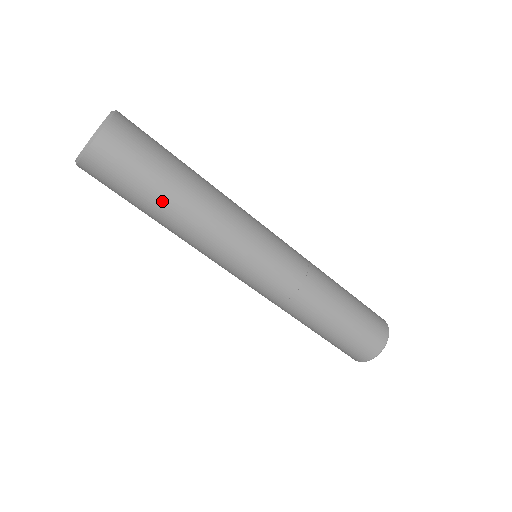
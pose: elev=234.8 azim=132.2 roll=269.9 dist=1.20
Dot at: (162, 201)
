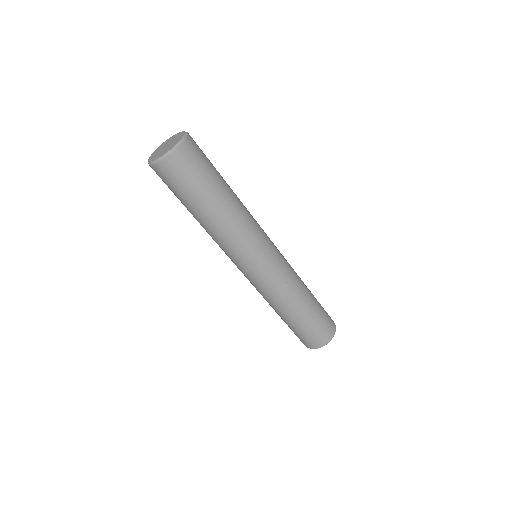
Dot at: (200, 208)
